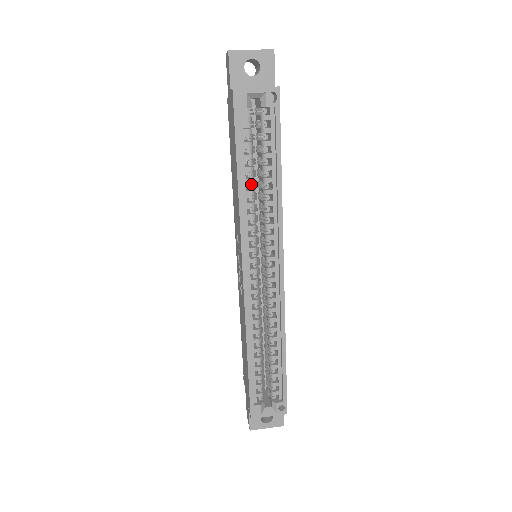
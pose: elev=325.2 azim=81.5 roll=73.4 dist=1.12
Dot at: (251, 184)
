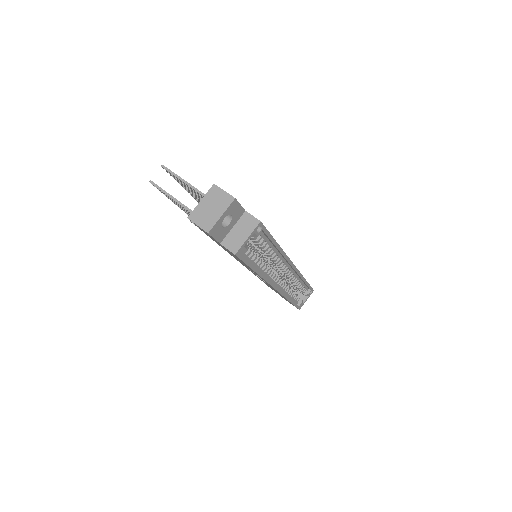
Dot at: (261, 262)
